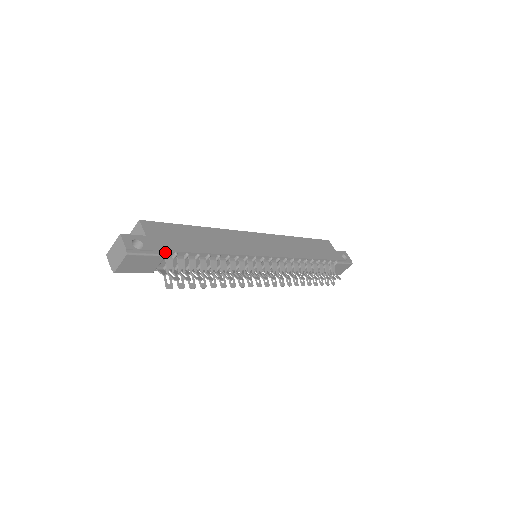
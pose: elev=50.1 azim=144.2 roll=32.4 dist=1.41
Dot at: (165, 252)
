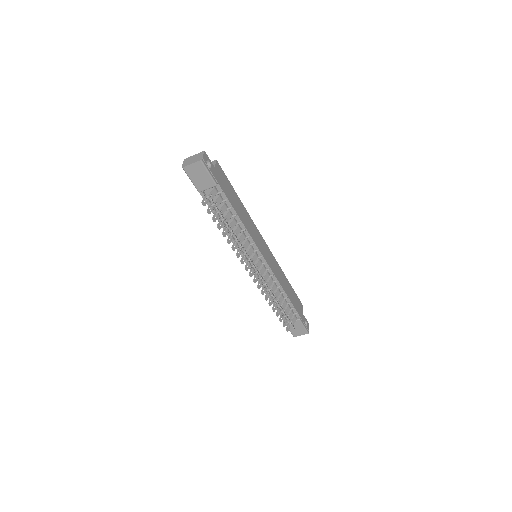
Dot at: (217, 184)
